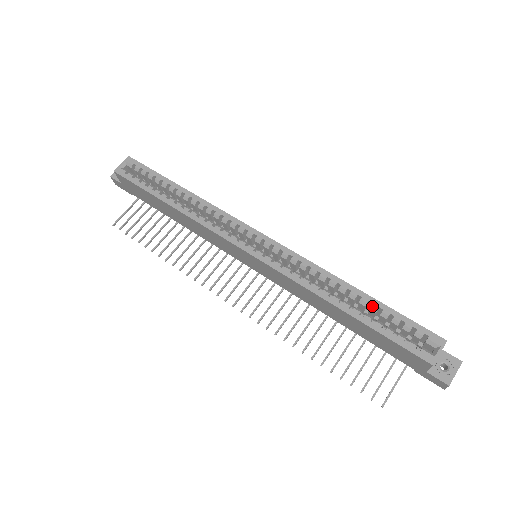
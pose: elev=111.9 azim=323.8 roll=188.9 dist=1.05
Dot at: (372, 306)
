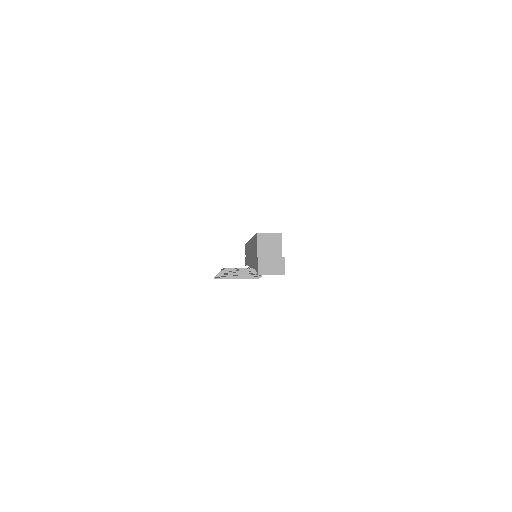
Dot at: occluded
